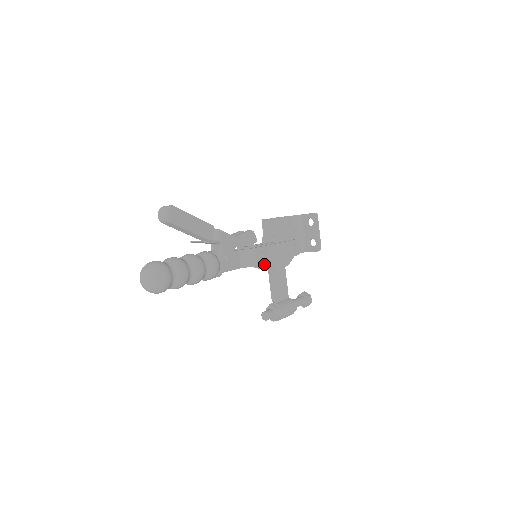
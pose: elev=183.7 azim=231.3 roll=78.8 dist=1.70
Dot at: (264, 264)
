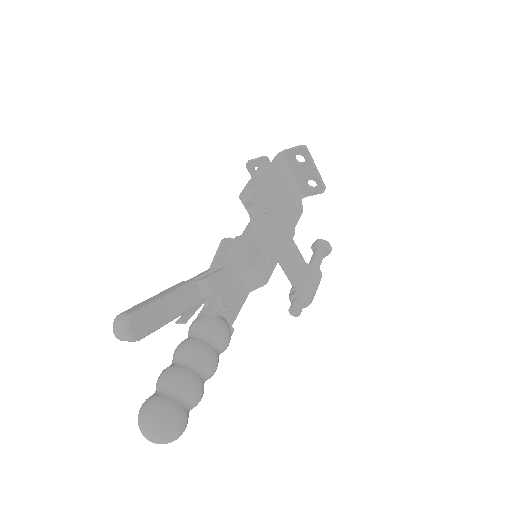
Dot at: occluded
